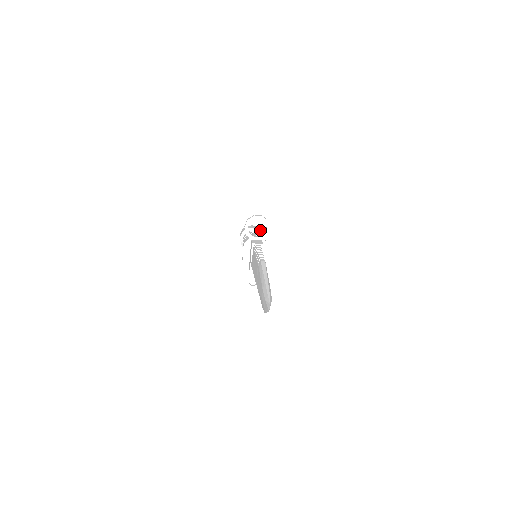
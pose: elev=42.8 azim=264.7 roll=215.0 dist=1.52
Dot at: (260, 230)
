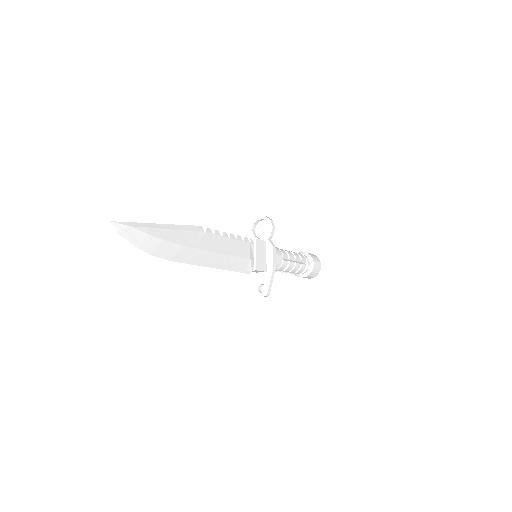
Dot at: (315, 256)
